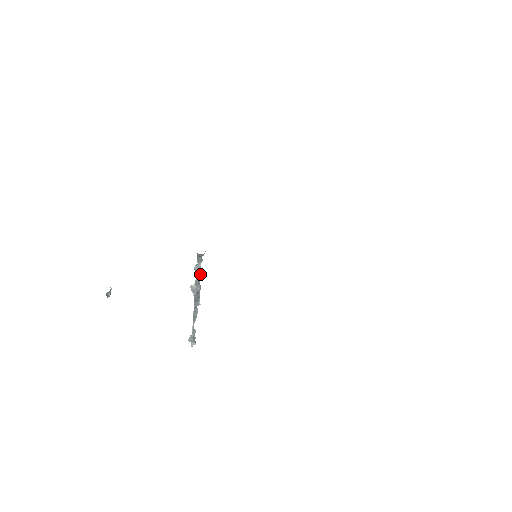
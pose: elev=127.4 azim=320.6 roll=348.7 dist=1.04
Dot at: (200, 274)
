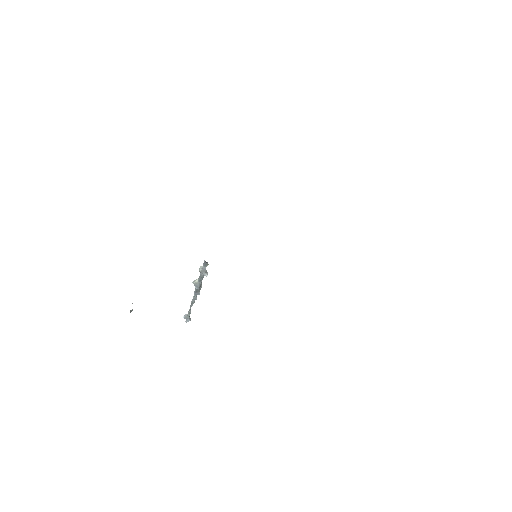
Dot at: (205, 274)
